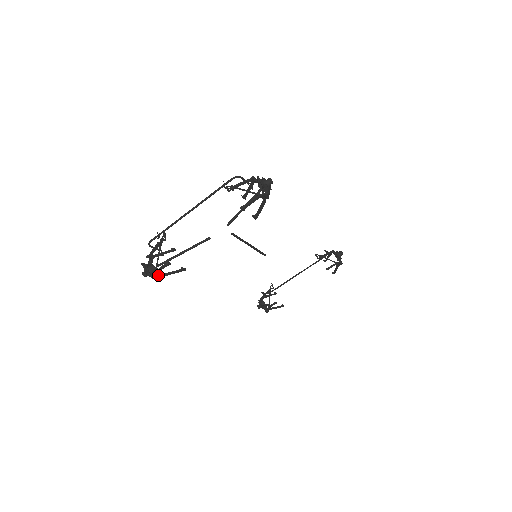
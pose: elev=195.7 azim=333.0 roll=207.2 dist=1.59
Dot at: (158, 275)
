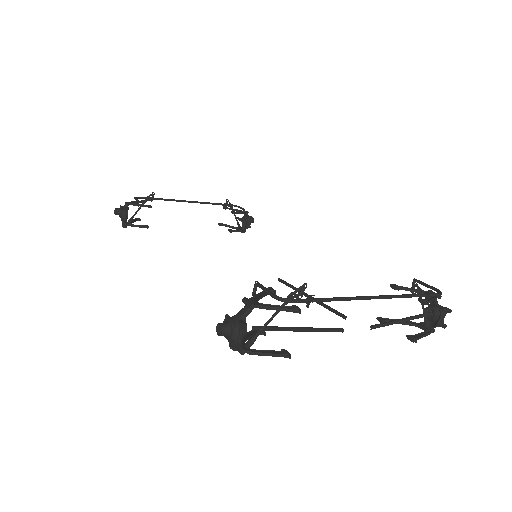
Dot at: (244, 347)
